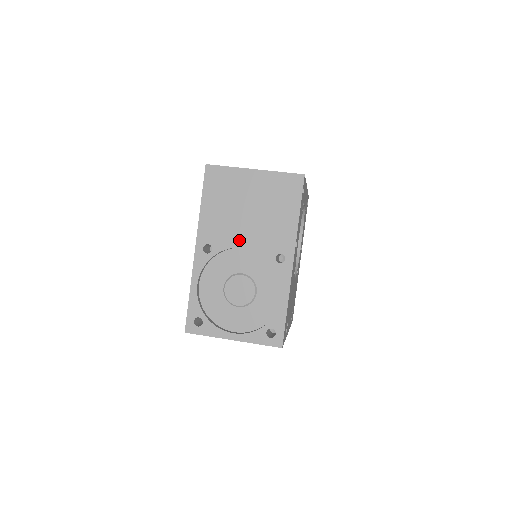
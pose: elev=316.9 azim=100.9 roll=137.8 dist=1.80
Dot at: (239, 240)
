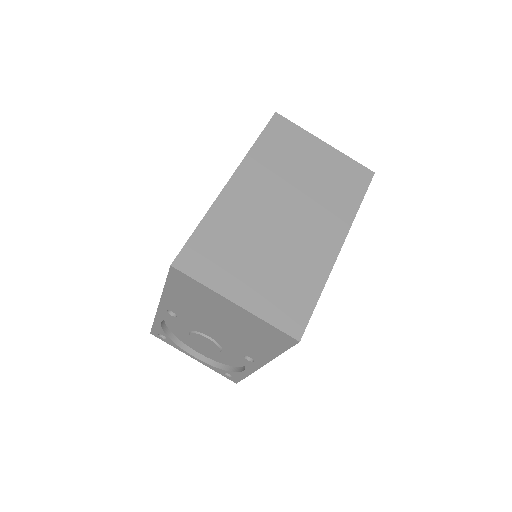
Dot at: (207, 328)
